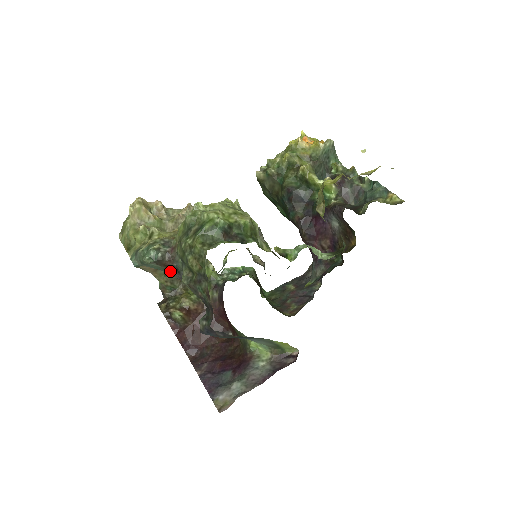
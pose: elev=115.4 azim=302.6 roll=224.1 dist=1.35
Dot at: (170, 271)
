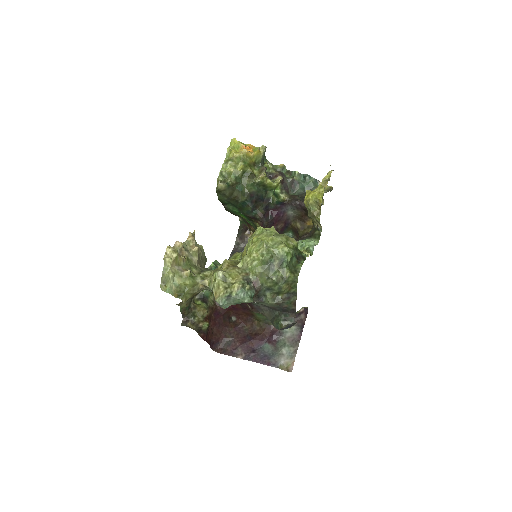
Dot at: occluded
